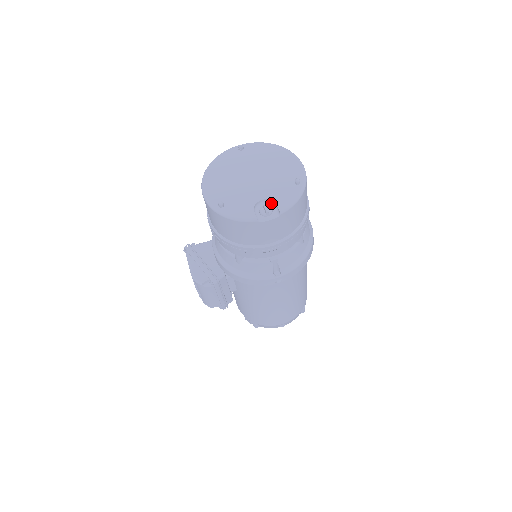
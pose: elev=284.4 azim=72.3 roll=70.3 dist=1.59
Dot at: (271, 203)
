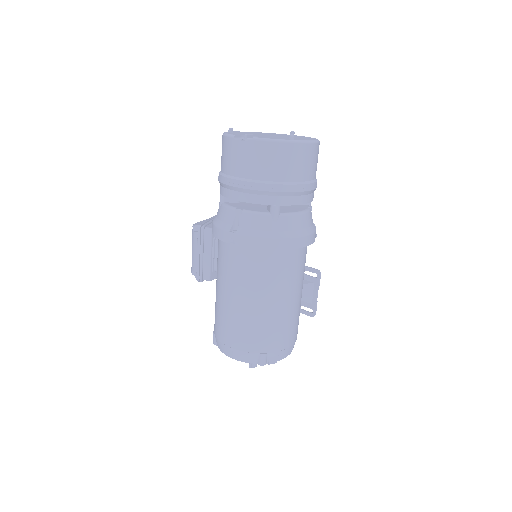
Dot at: occluded
